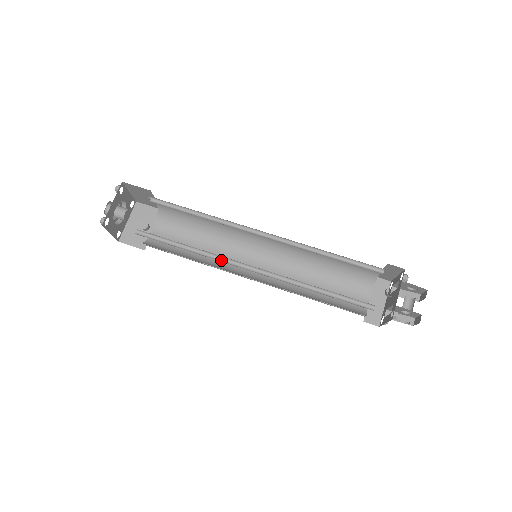
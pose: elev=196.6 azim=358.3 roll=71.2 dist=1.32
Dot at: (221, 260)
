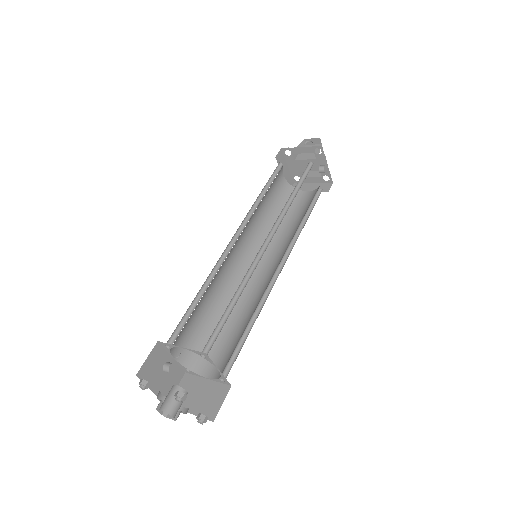
Dot at: (265, 294)
